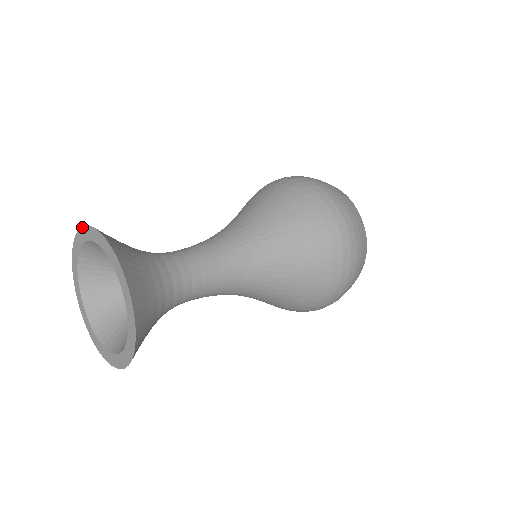
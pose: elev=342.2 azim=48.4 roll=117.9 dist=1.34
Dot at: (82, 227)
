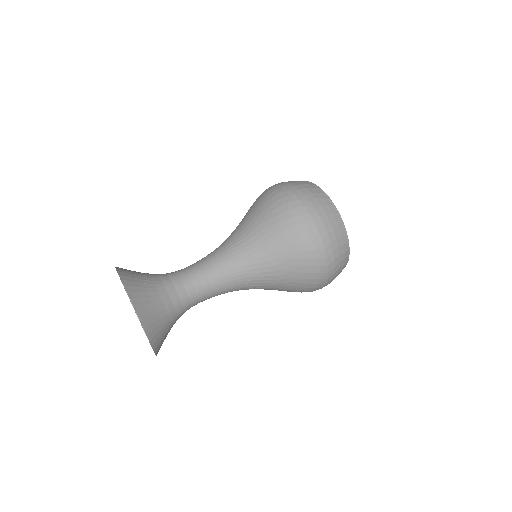
Dot at: occluded
